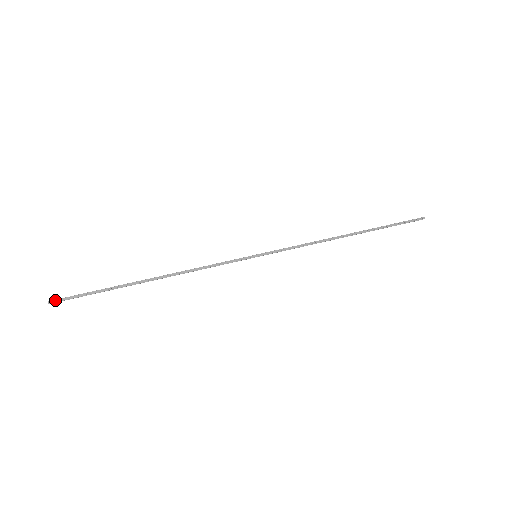
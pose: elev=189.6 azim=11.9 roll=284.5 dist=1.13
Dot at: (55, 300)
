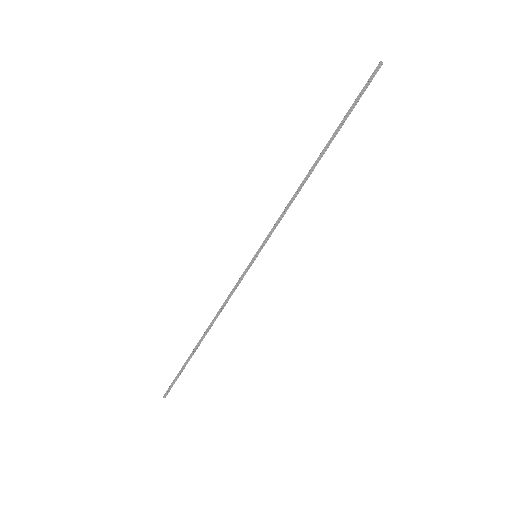
Dot at: (165, 393)
